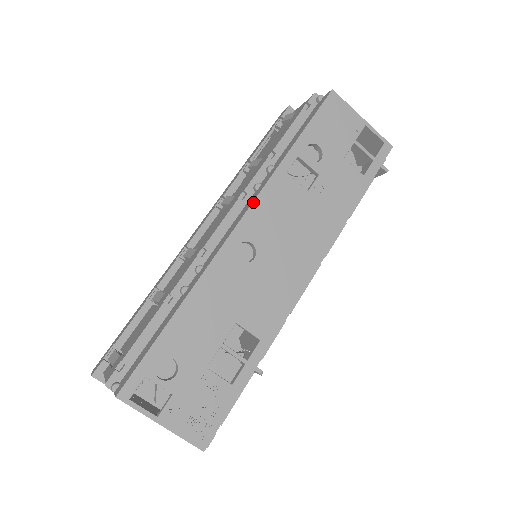
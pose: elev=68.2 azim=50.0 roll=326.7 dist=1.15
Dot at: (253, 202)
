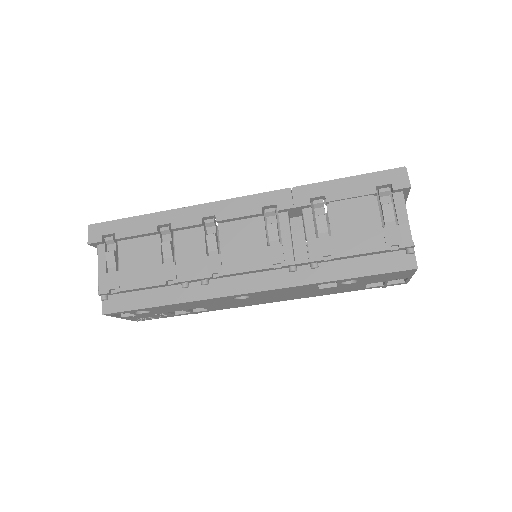
Dot at: (275, 289)
